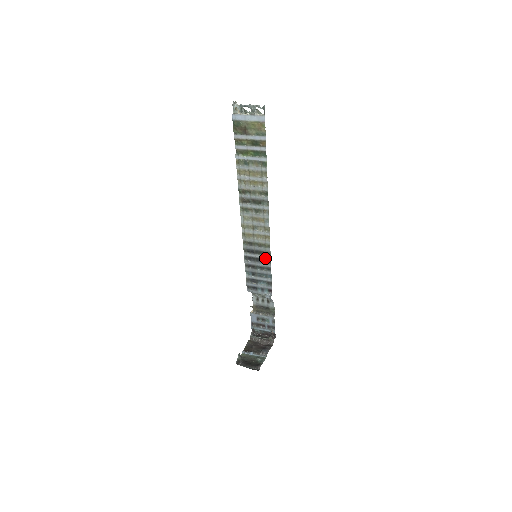
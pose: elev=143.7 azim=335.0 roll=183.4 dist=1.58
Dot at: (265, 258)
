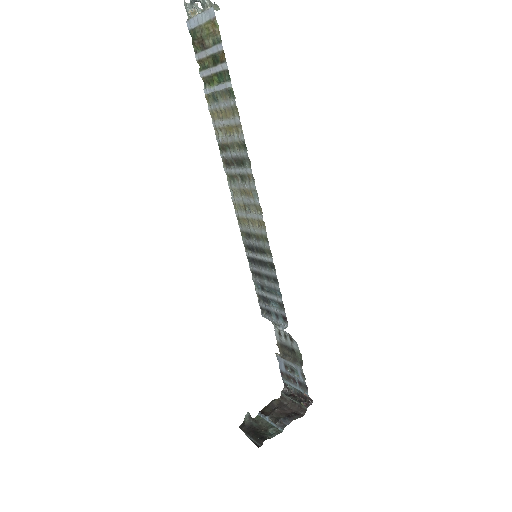
Dot at: (267, 260)
